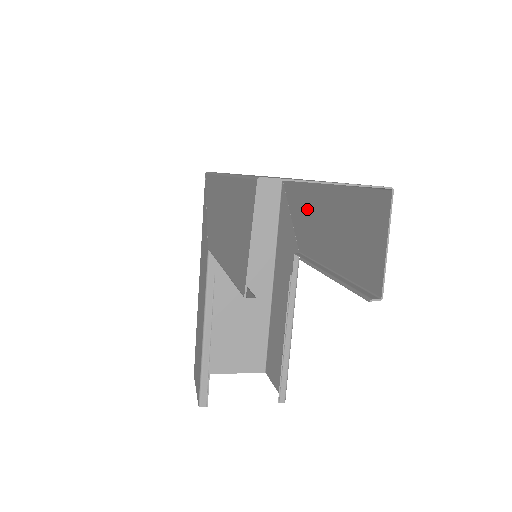
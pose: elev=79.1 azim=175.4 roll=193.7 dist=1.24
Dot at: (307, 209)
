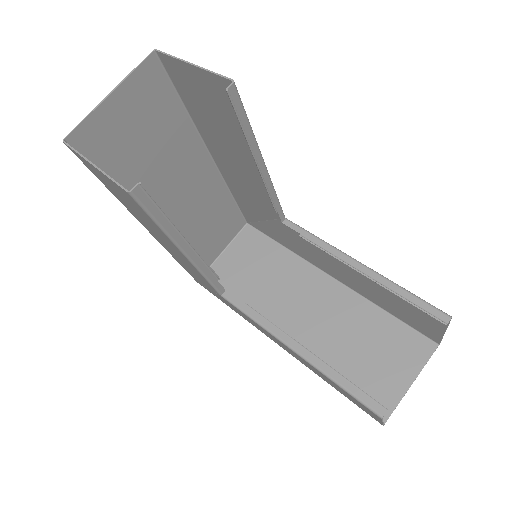
Dot at: (243, 190)
